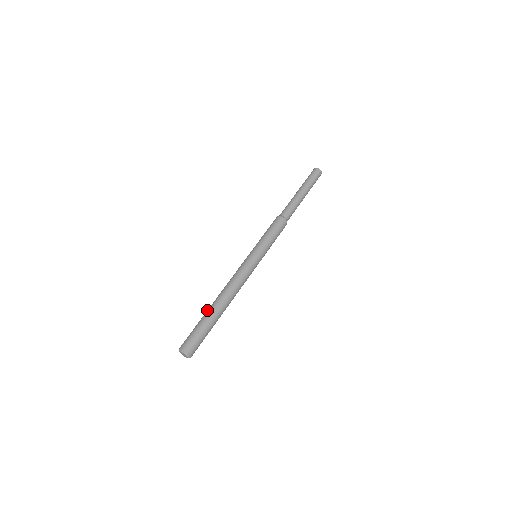
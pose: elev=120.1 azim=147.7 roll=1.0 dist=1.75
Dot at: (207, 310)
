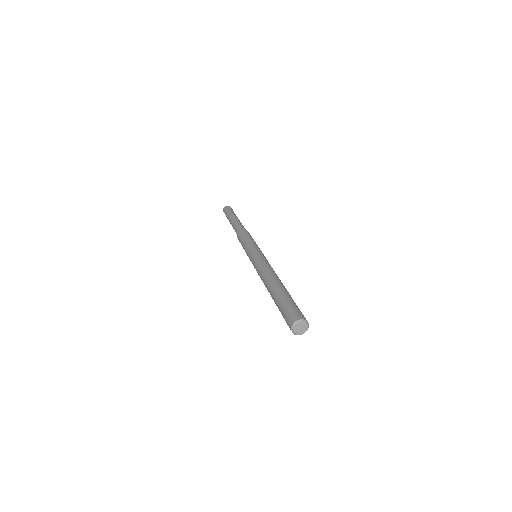
Dot at: (277, 290)
